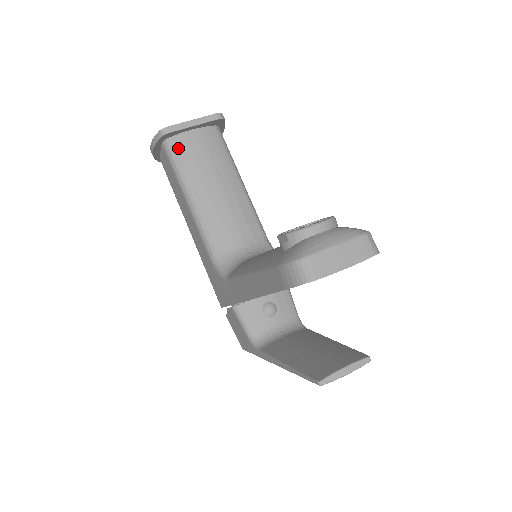
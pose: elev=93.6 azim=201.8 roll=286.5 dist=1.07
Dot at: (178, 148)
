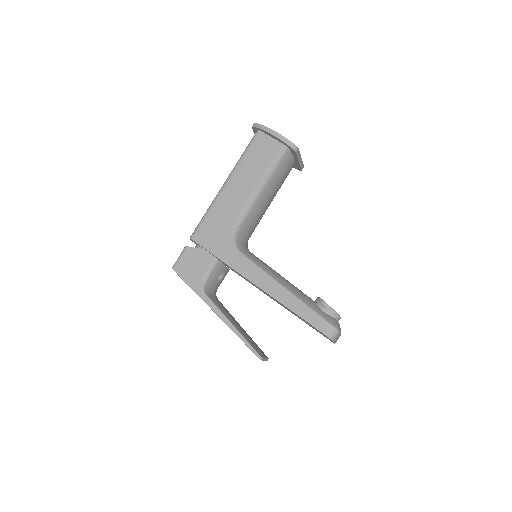
Dot at: (286, 159)
